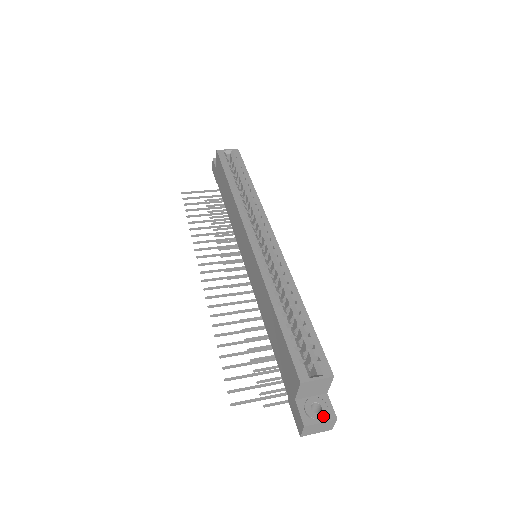
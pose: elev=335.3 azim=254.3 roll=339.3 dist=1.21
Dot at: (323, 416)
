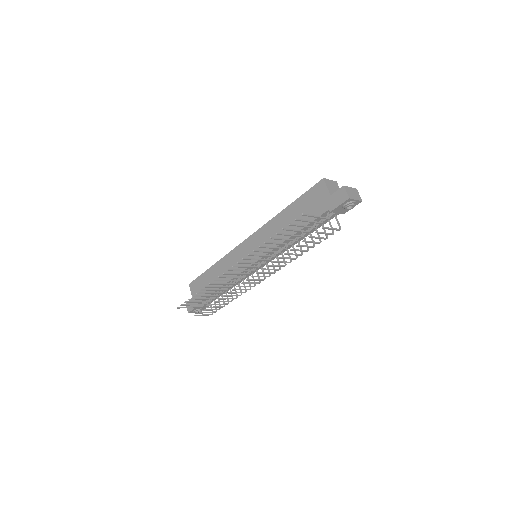
Dot at: occluded
